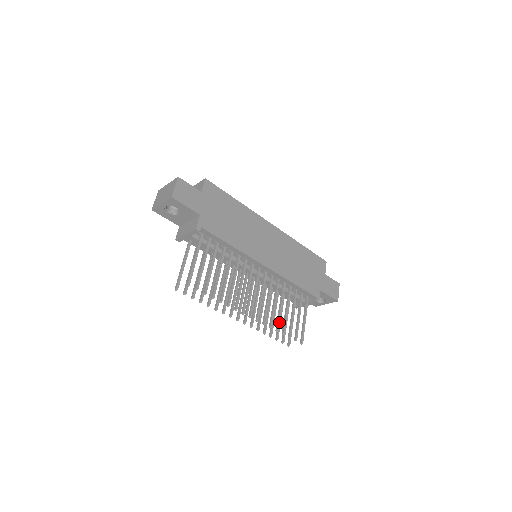
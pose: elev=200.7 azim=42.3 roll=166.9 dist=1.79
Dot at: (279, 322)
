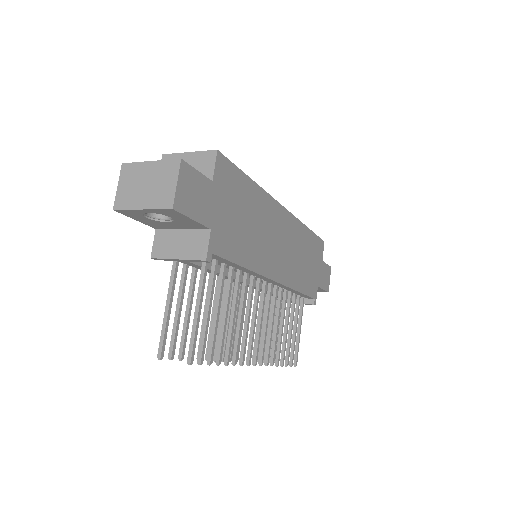
Dot at: (280, 352)
